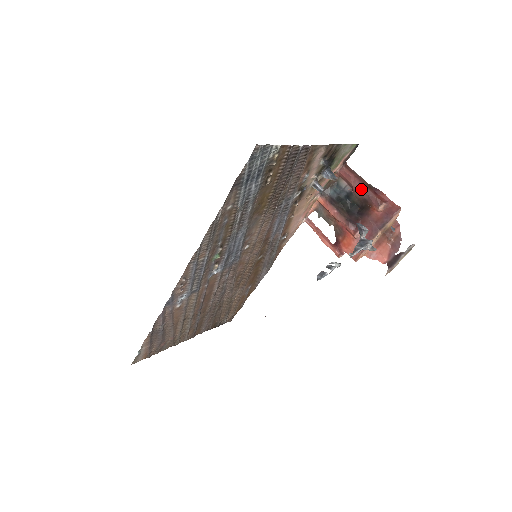
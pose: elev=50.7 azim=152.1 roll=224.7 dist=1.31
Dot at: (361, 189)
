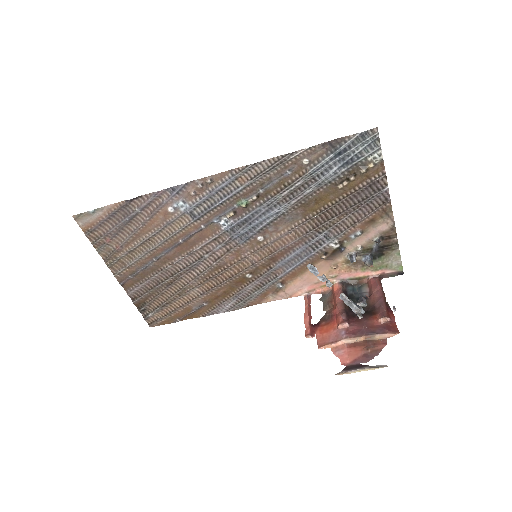
Dot at: (378, 298)
